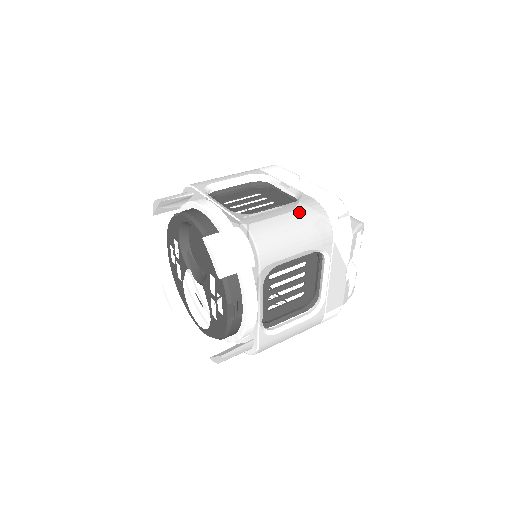
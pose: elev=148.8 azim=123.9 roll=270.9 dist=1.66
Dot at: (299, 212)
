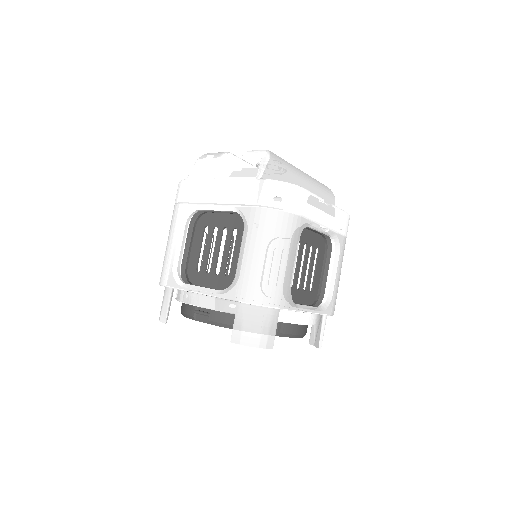
Dot at: occluded
